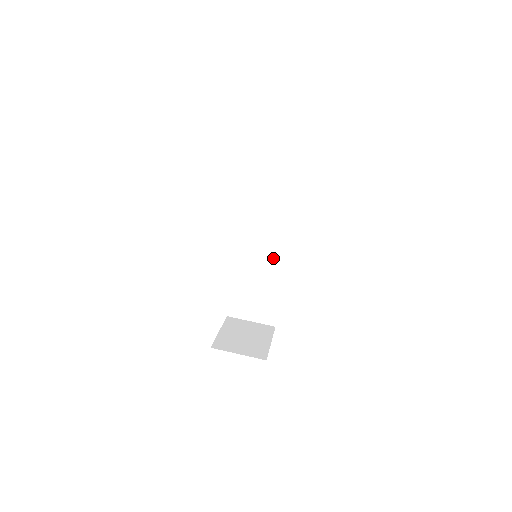
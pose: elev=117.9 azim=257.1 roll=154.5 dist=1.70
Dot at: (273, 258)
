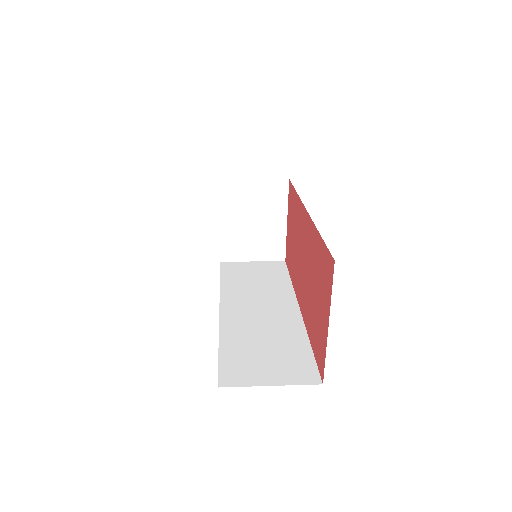
Dot at: (277, 310)
